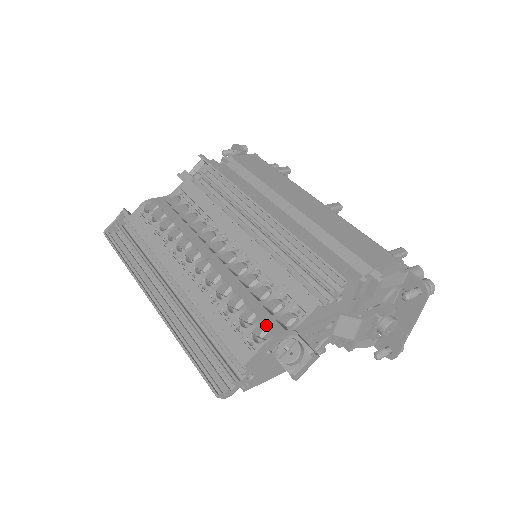
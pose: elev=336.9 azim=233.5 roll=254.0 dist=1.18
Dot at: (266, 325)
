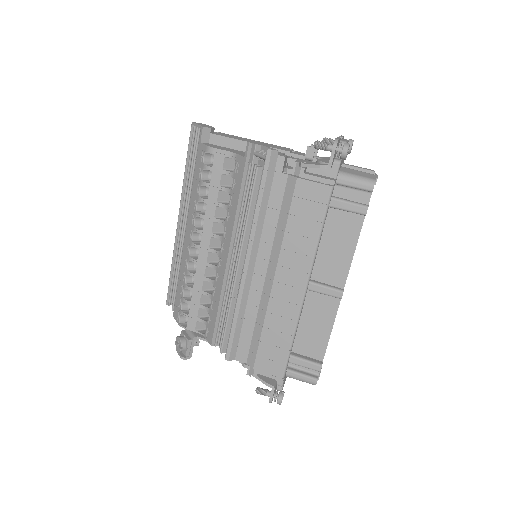
Dot at: (188, 320)
